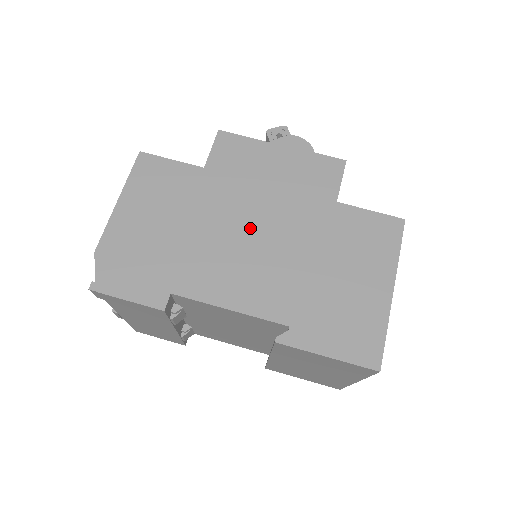
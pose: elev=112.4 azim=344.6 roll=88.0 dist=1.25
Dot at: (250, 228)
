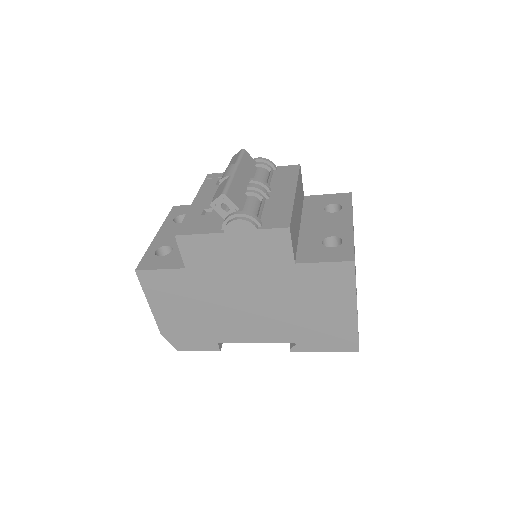
Dot at: (242, 298)
